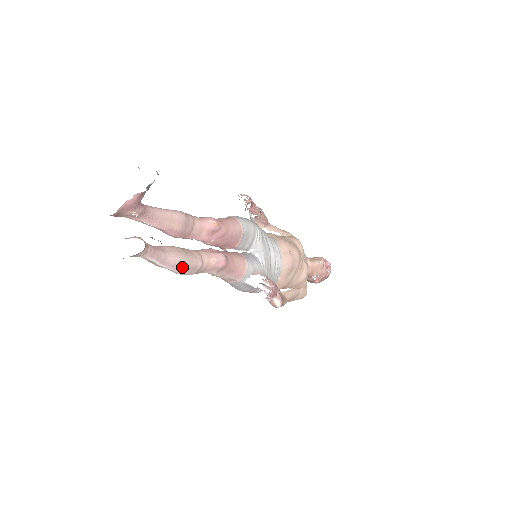
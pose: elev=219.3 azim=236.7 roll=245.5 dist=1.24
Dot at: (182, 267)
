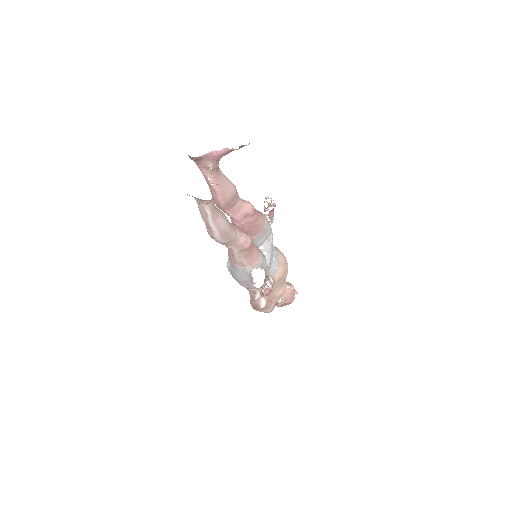
Dot at: (223, 231)
